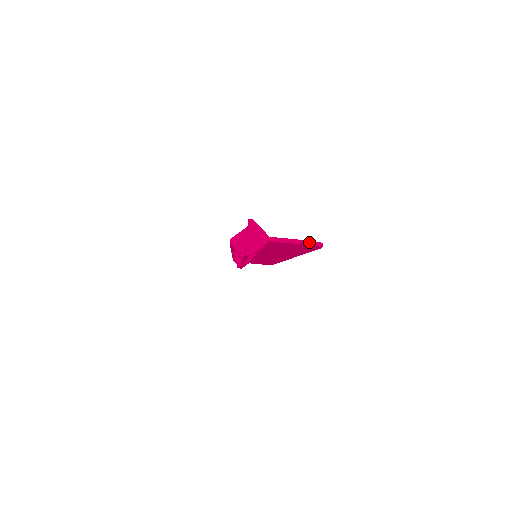
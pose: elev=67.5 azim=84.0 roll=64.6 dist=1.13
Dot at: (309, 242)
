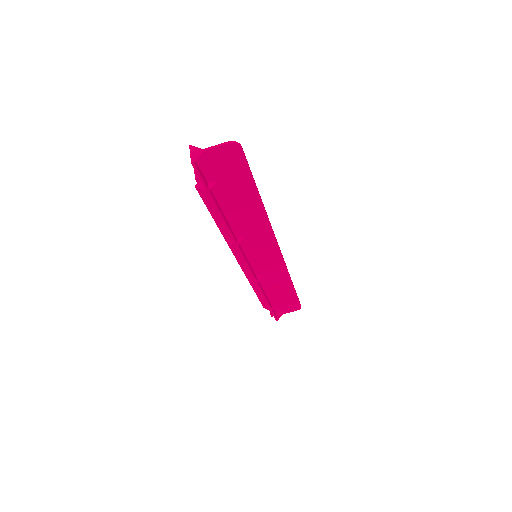
Dot at: (228, 142)
